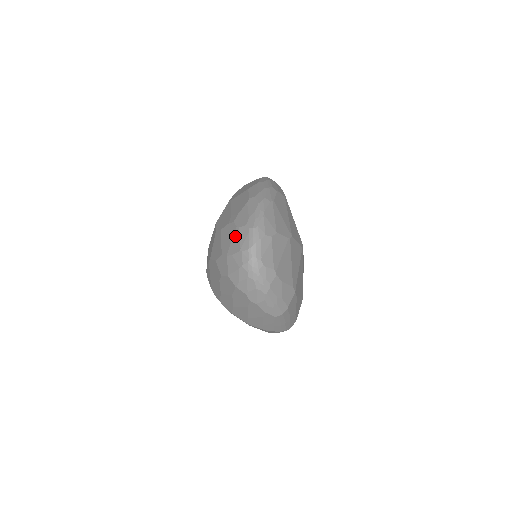
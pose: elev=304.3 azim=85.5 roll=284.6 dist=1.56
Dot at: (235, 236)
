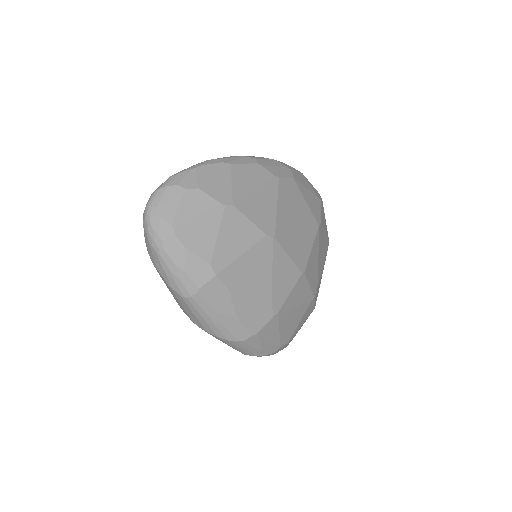
Dot at: occluded
